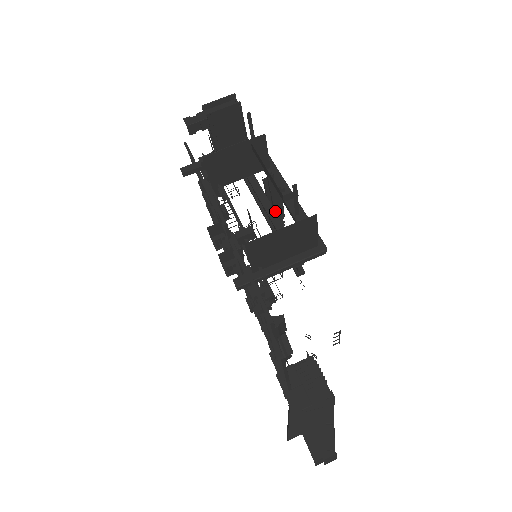
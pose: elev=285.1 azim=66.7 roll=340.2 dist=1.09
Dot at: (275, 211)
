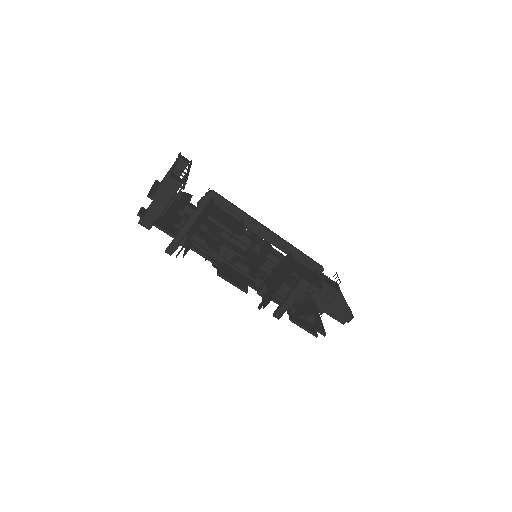
Dot at: occluded
